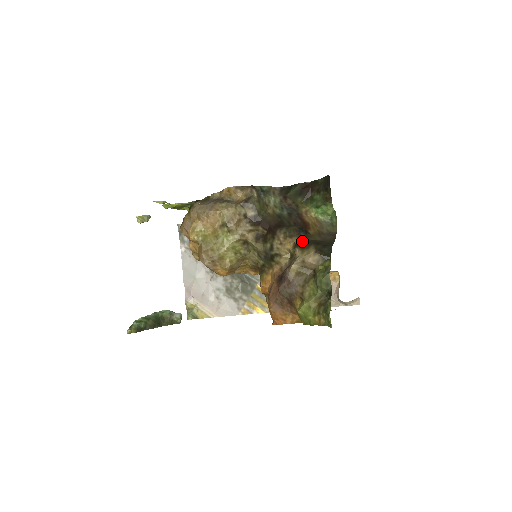
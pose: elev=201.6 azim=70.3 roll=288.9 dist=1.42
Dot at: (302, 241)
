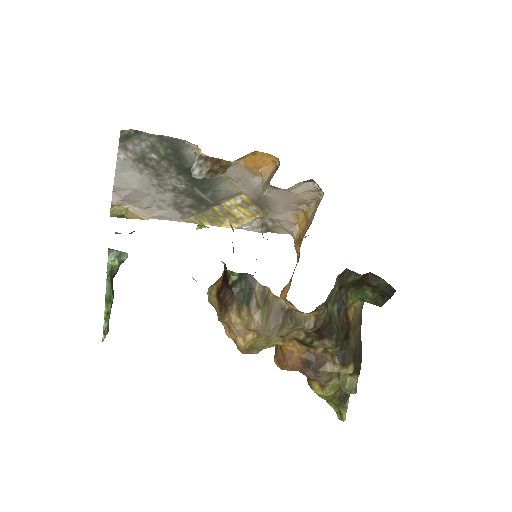
Dot at: (343, 350)
